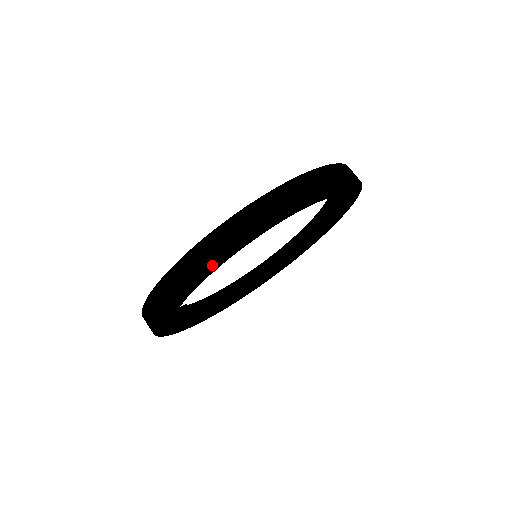
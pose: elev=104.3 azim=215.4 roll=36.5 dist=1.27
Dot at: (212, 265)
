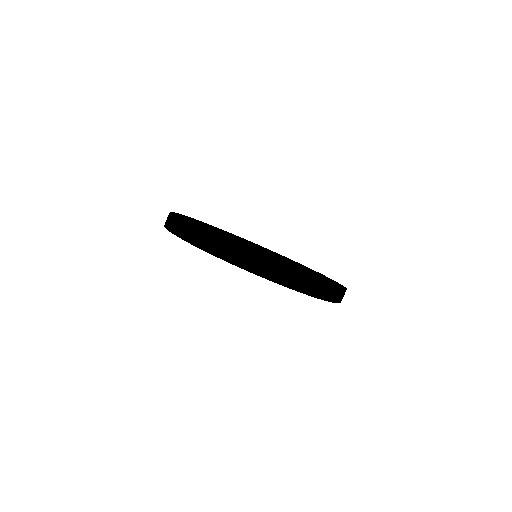
Dot at: occluded
